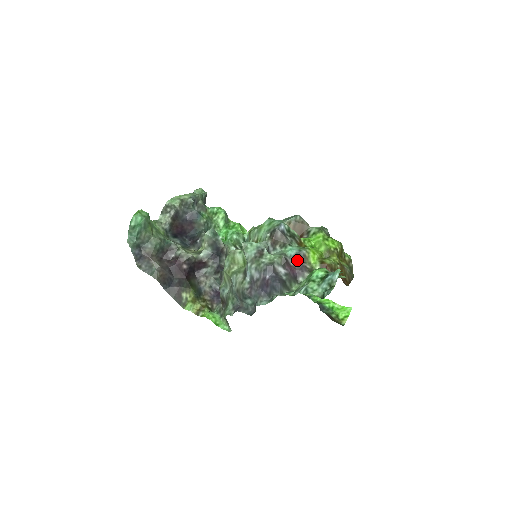
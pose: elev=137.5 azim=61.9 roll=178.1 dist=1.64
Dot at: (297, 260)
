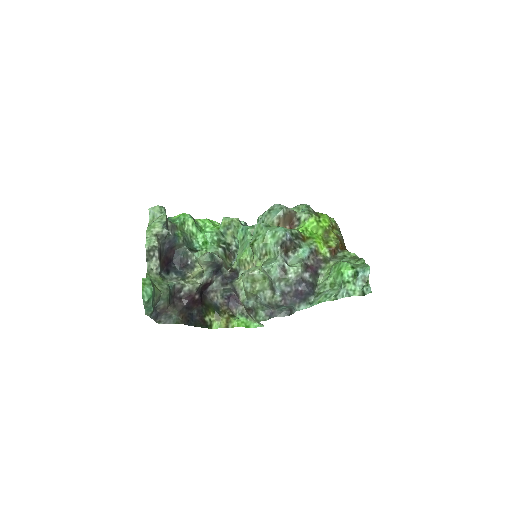
Dot at: (311, 258)
